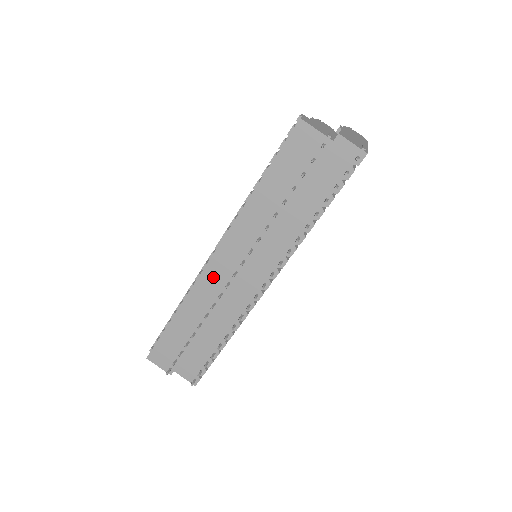
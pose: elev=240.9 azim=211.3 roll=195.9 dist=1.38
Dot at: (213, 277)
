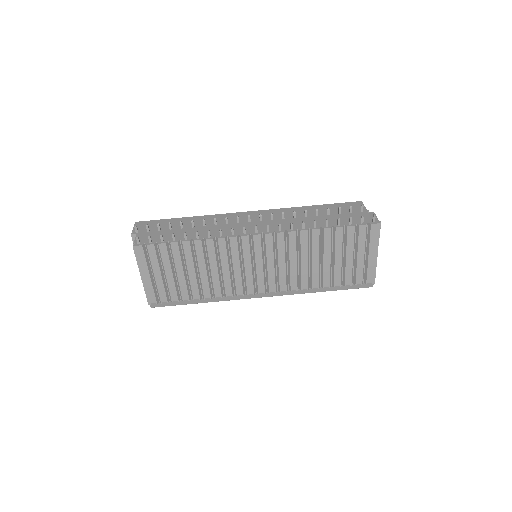
Dot at: (235, 217)
